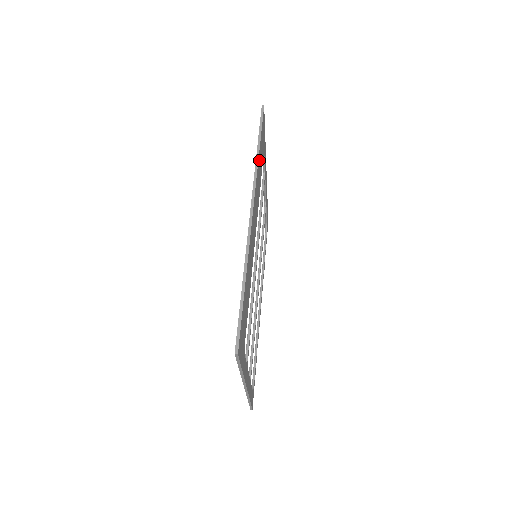
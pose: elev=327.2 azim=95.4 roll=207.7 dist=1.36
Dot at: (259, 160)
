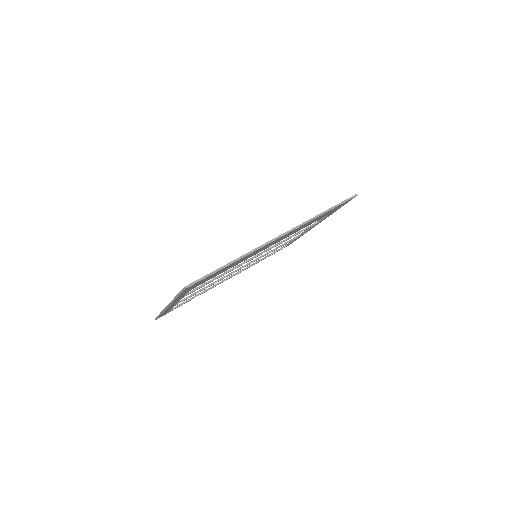
Dot at: (318, 217)
